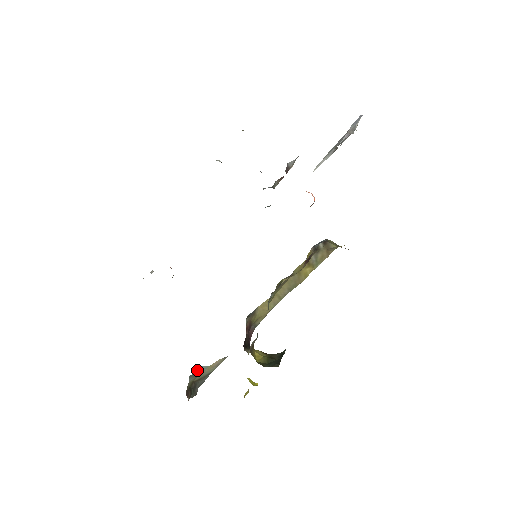
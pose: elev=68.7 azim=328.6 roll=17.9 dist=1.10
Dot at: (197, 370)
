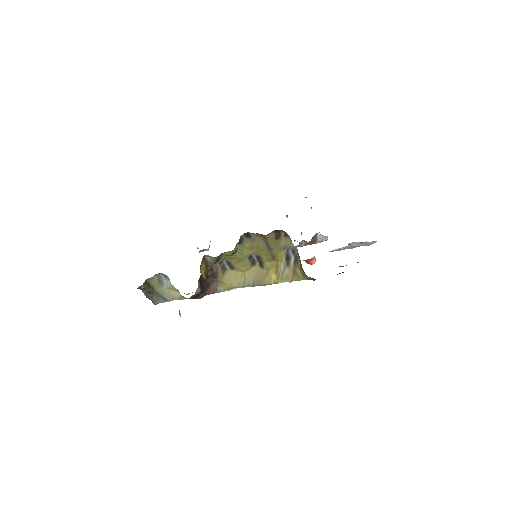
Dot at: (164, 280)
